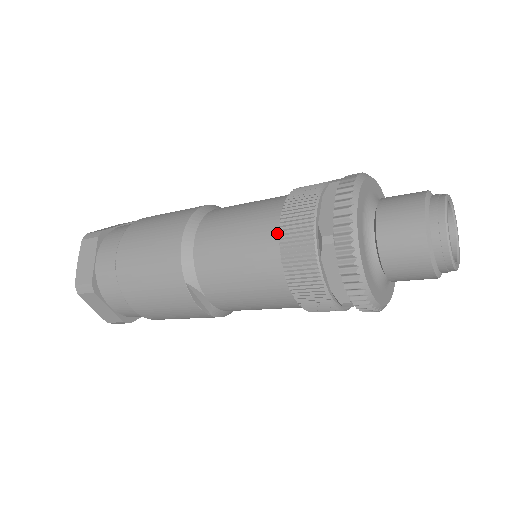
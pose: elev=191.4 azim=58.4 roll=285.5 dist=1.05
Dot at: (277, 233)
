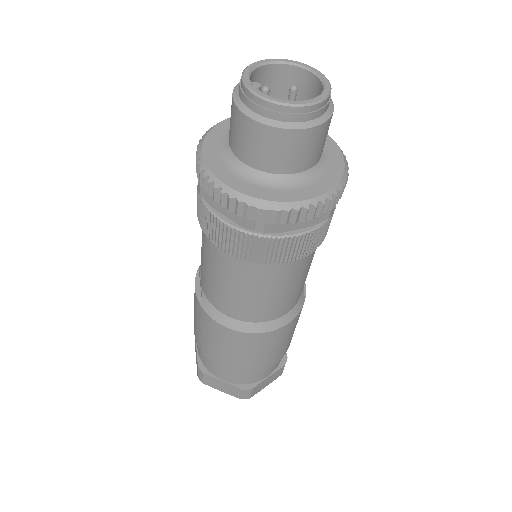
Dot at: occluded
